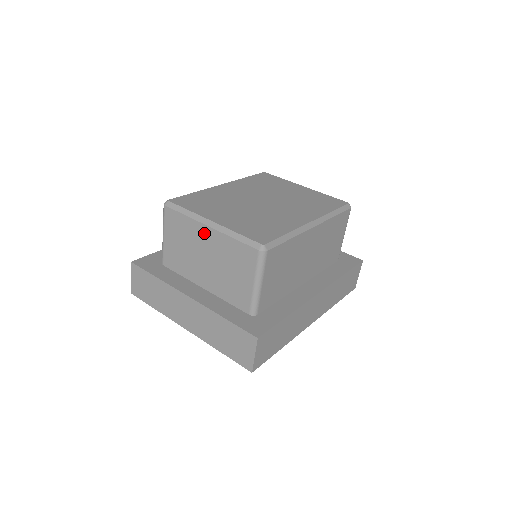
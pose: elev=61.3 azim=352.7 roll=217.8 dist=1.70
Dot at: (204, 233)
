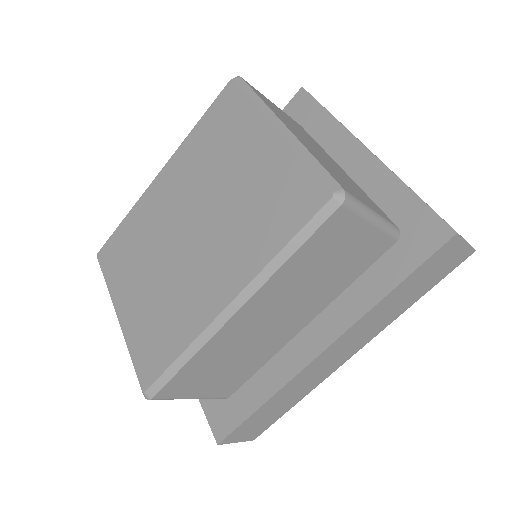
Dot at: occluded
